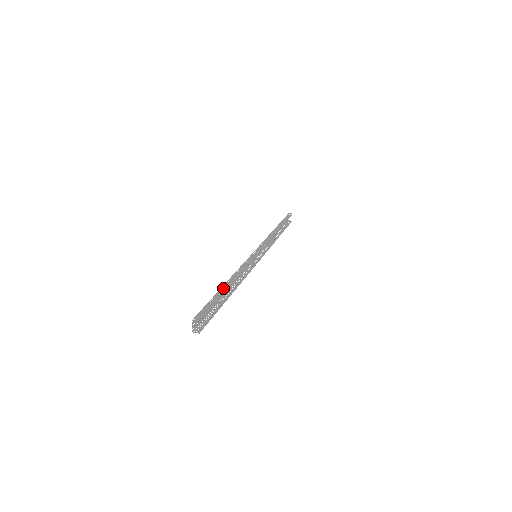
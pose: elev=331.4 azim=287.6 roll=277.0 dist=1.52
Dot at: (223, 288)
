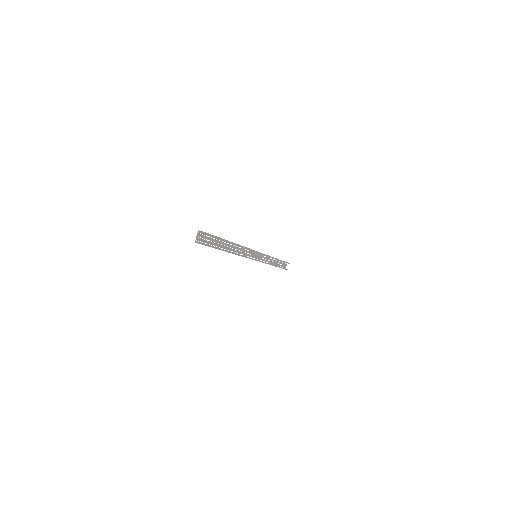
Dot at: occluded
